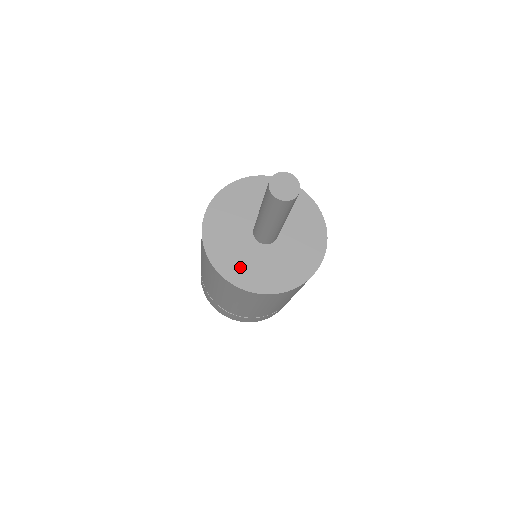
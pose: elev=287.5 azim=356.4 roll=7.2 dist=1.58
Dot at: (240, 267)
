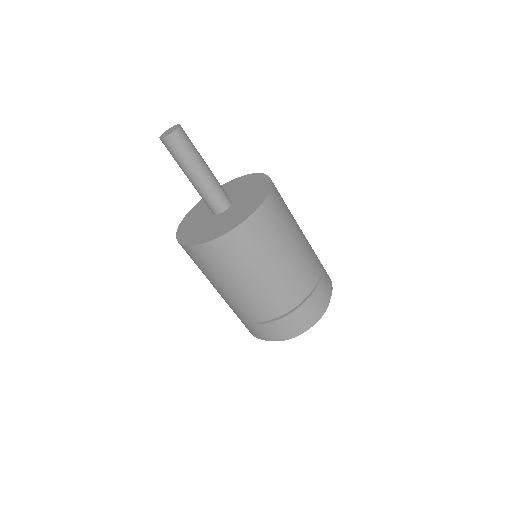
Dot at: (217, 229)
